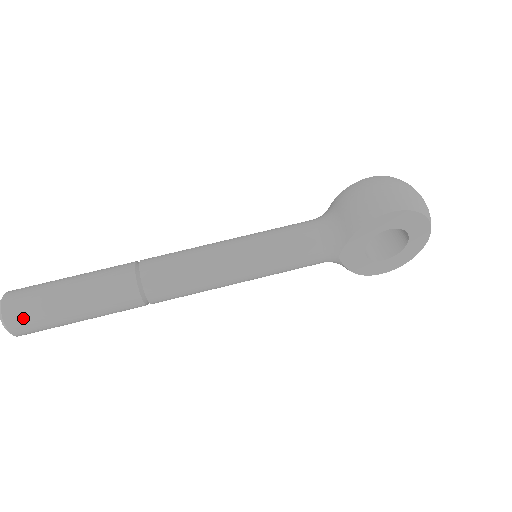
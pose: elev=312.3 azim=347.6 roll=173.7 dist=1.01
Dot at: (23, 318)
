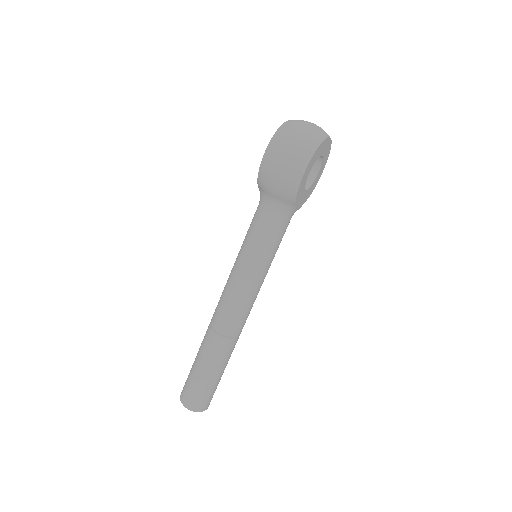
Dot at: (205, 402)
